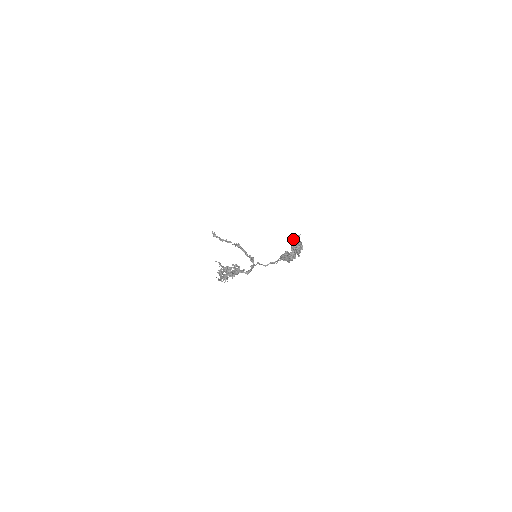
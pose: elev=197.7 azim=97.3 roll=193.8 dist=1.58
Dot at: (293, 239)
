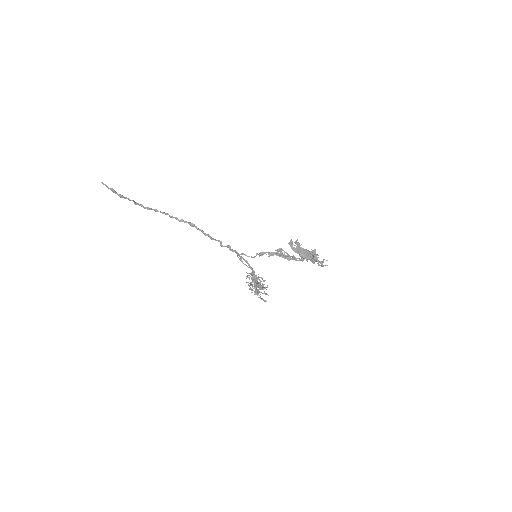
Dot at: occluded
